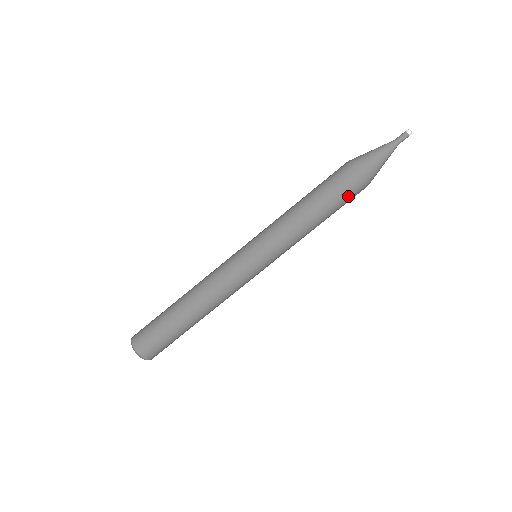
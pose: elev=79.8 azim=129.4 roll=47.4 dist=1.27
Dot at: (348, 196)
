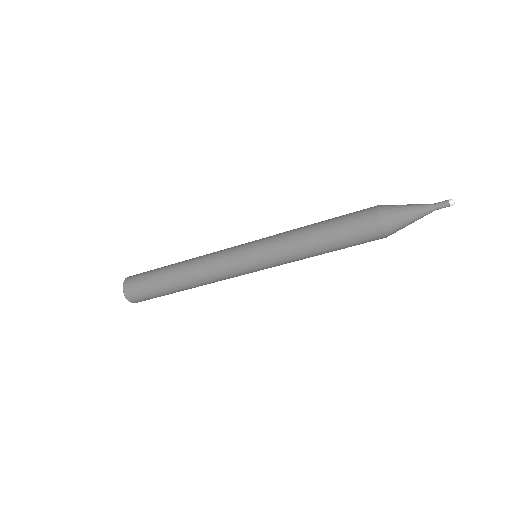
Dot at: occluded
